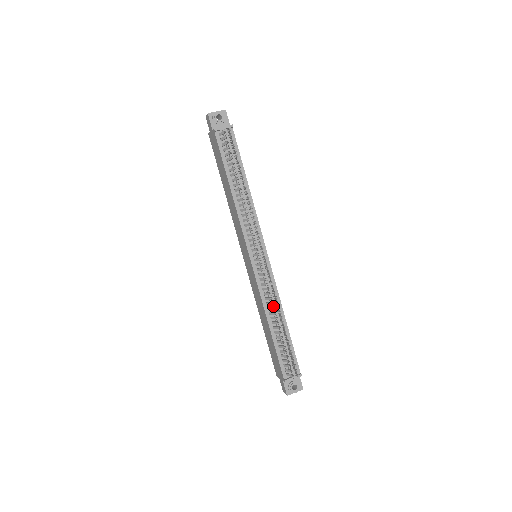
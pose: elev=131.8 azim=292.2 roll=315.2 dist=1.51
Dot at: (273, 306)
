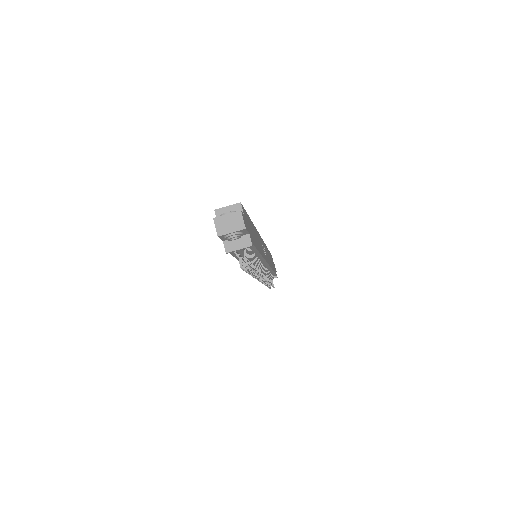
Dot at: occluded
